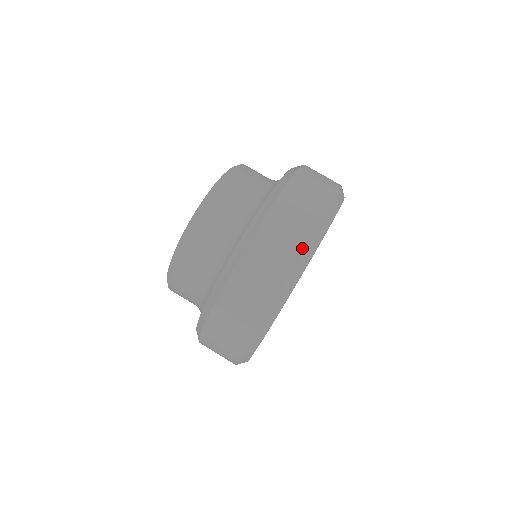
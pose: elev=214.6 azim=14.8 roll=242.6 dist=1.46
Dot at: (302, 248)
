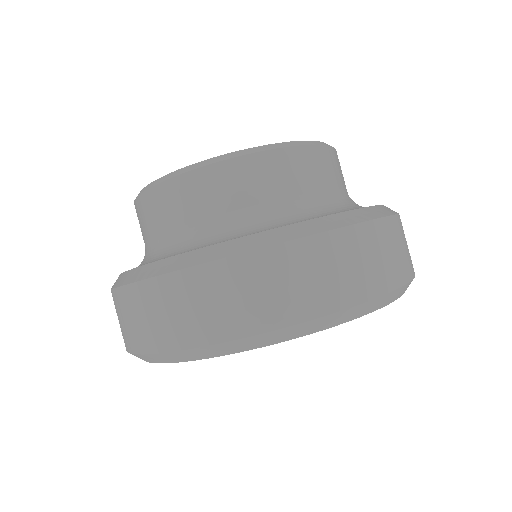
Dot at: (127, 348)
